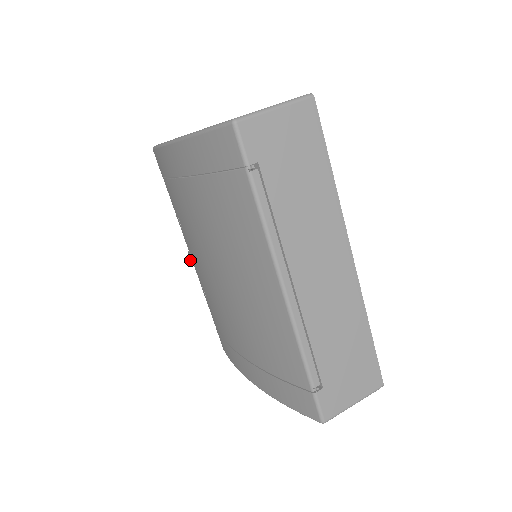
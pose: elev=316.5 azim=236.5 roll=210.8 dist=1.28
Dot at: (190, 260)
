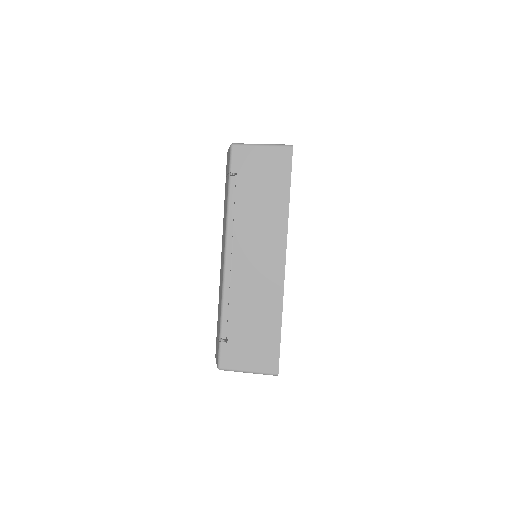
Dot at: occluded
